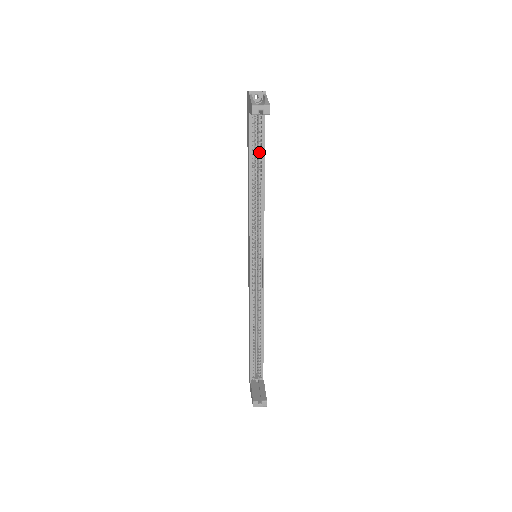
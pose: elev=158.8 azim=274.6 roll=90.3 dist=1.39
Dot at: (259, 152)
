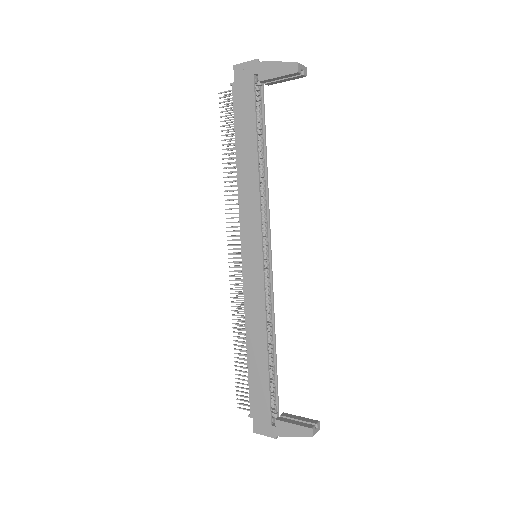
Dot at: (260, 129)
